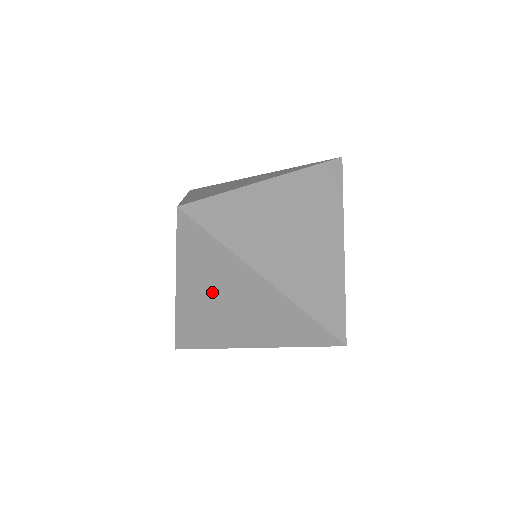
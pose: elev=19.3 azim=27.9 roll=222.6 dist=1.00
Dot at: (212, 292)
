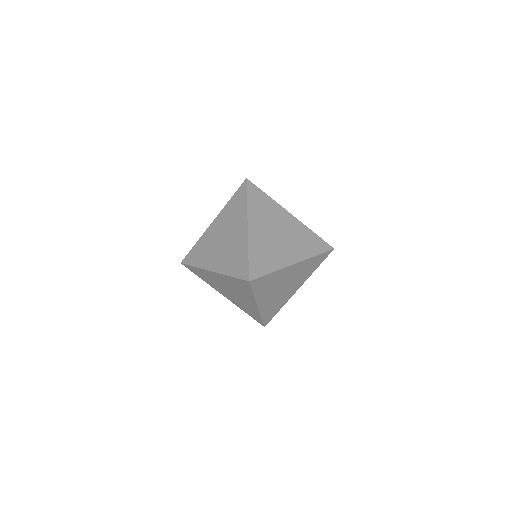
Dot at: (274, 291)
